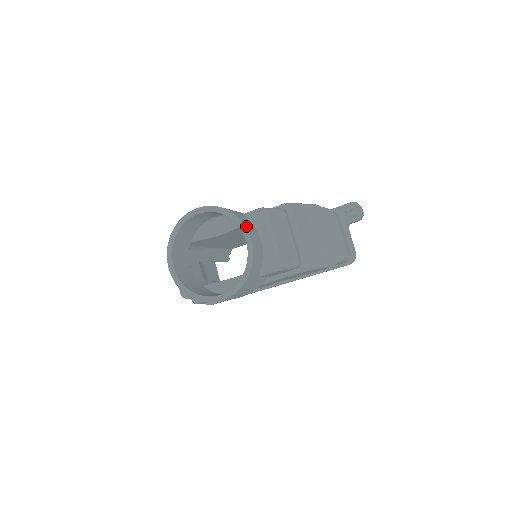
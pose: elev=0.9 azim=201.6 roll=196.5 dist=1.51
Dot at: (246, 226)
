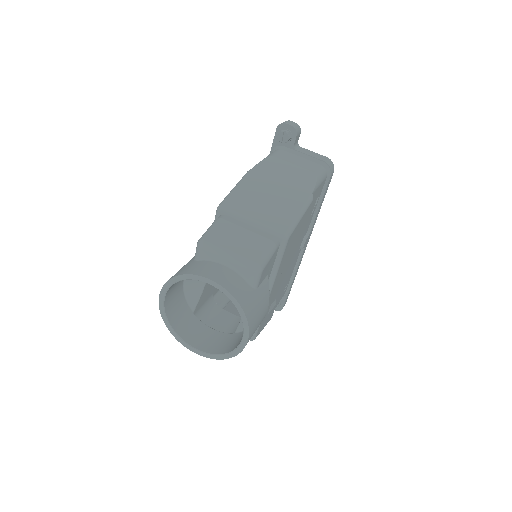
Dot at: (198, 274)
